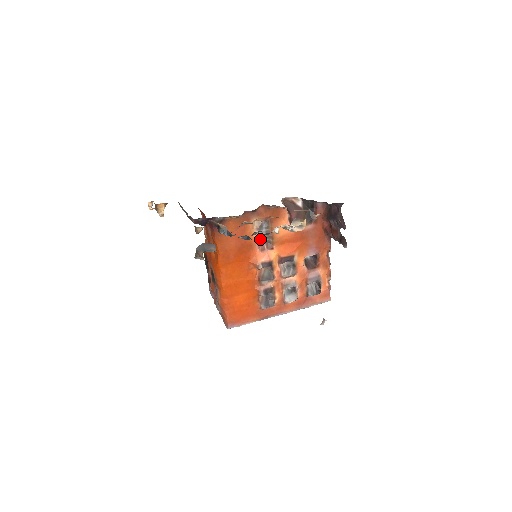
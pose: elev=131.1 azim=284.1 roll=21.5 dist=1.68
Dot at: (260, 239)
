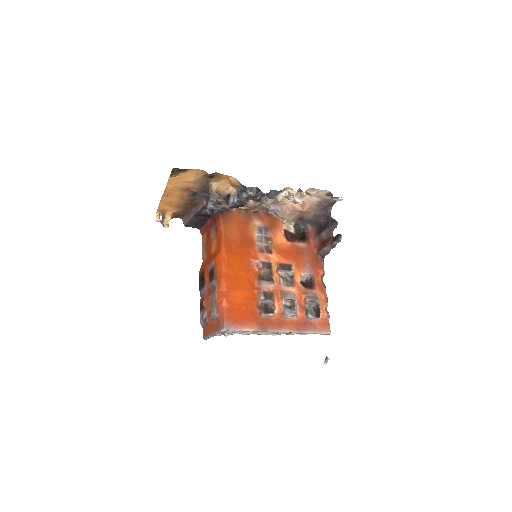
Dot at: (260, 242)
